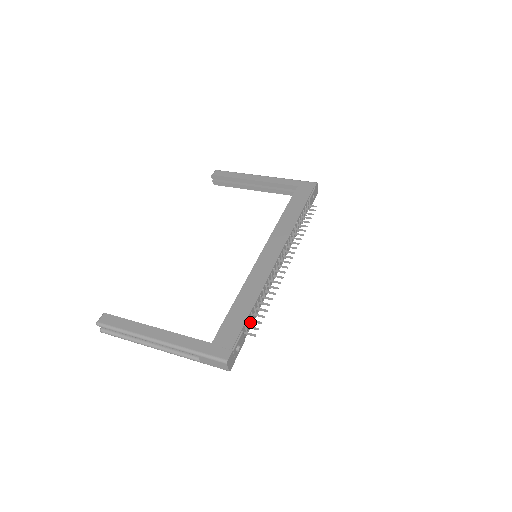
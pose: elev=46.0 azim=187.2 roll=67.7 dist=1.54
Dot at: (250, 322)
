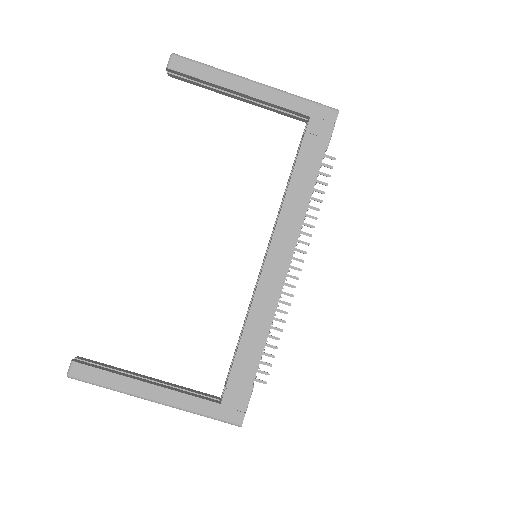
Dot at: occluded
